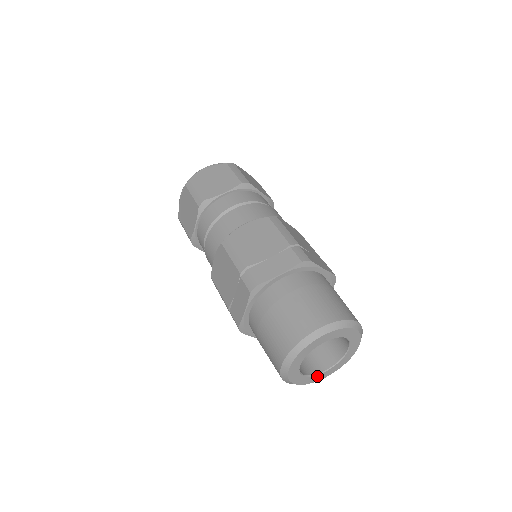
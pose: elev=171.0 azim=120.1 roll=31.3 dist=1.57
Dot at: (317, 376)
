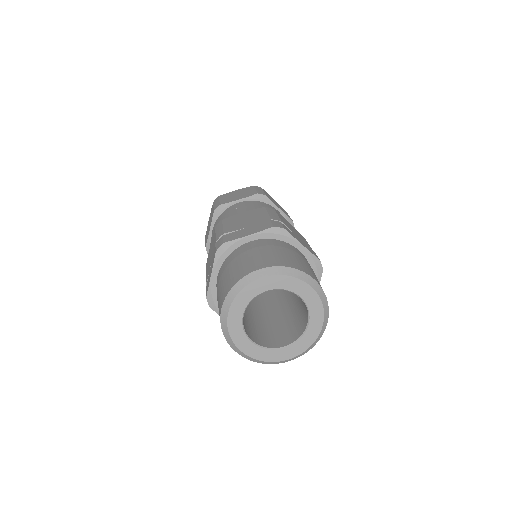
Dot at: (271, 352)
